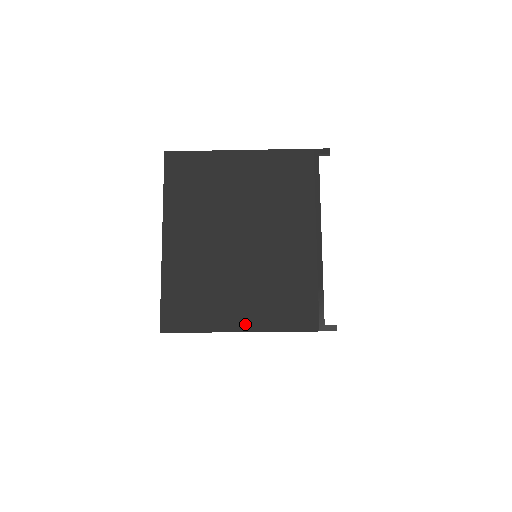
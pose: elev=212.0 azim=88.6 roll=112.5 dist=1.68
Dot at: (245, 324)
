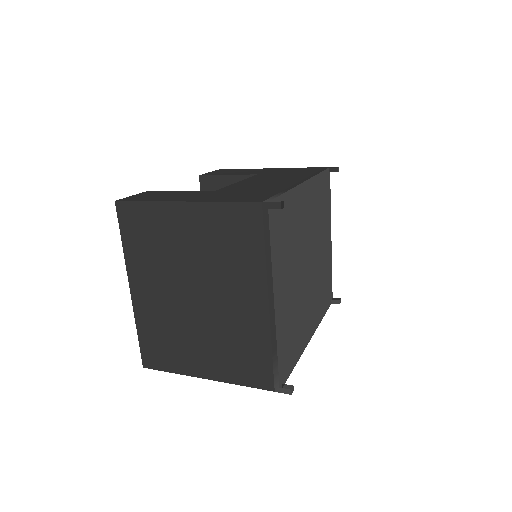
Dot at: (209, 373)
